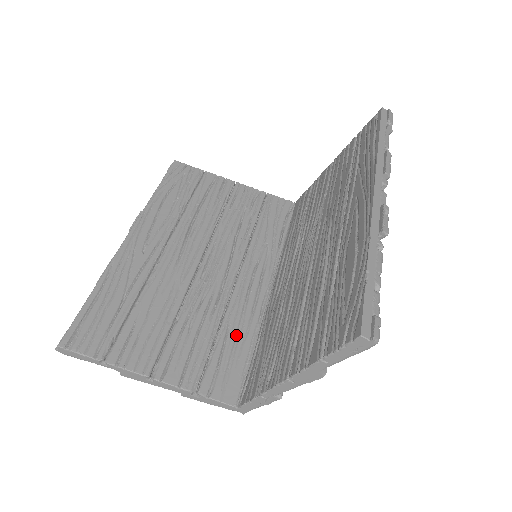
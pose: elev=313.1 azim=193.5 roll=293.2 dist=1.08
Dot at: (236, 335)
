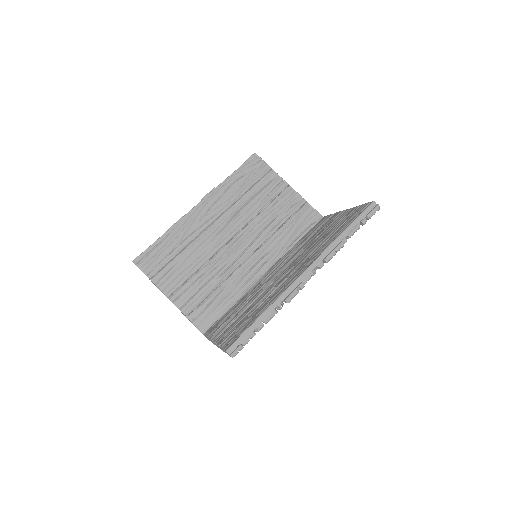
Dot at: (225, 295)
